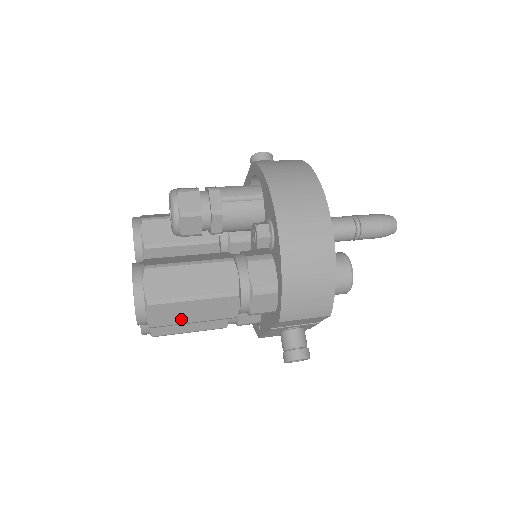
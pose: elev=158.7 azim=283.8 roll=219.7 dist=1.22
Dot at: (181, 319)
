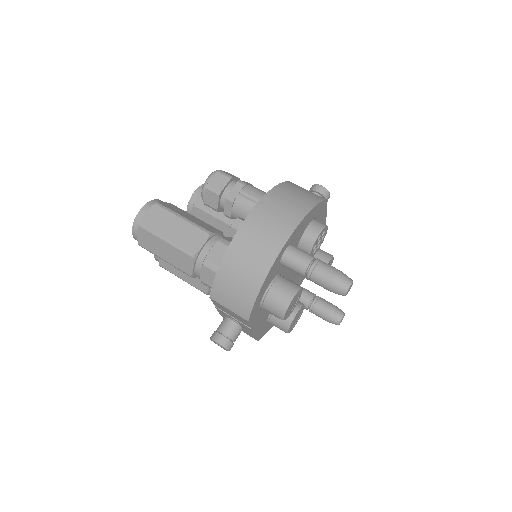
Dot at: (157, 251)
